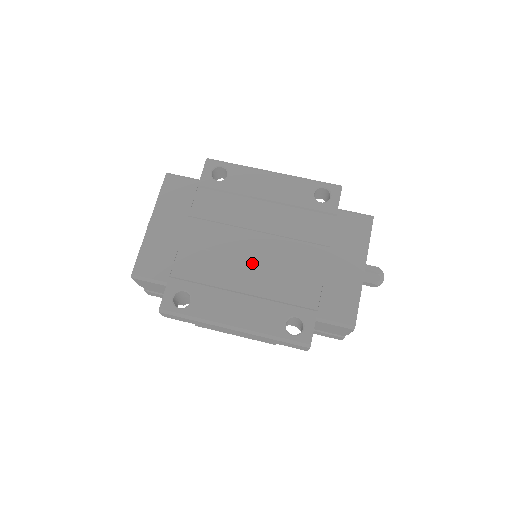
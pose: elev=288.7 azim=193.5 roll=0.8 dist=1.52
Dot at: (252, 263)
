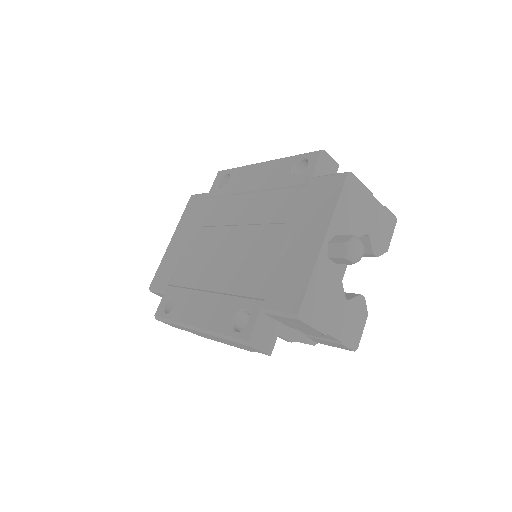
Dot at: (225, 259)
